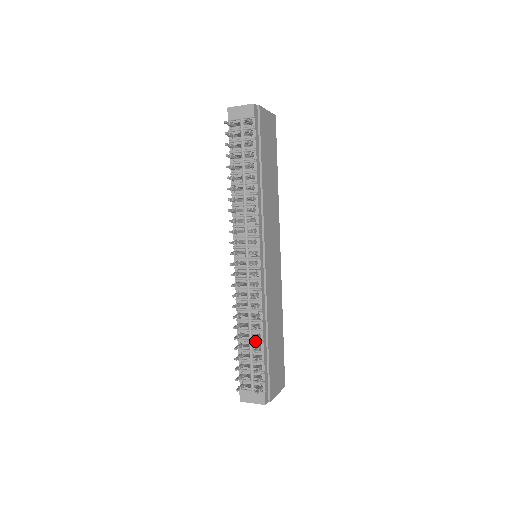
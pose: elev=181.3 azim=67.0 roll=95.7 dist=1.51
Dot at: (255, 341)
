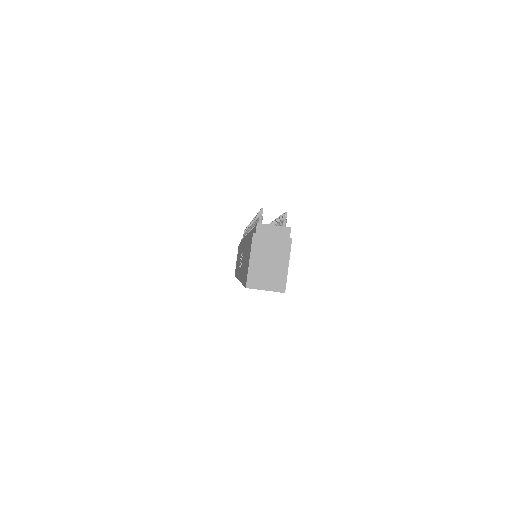
Dot at: occluded
